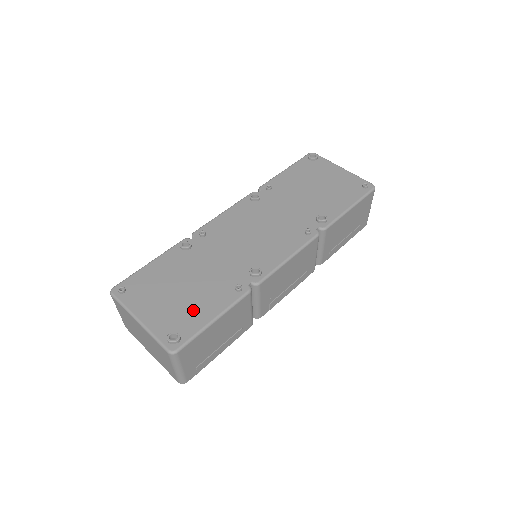
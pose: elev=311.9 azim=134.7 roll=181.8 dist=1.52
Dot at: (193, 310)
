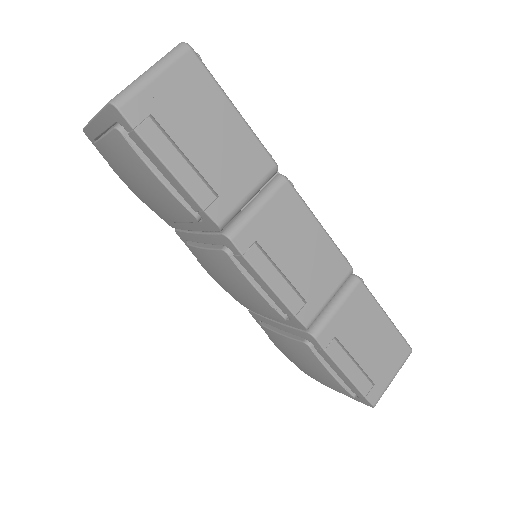
Dot at: occluded
